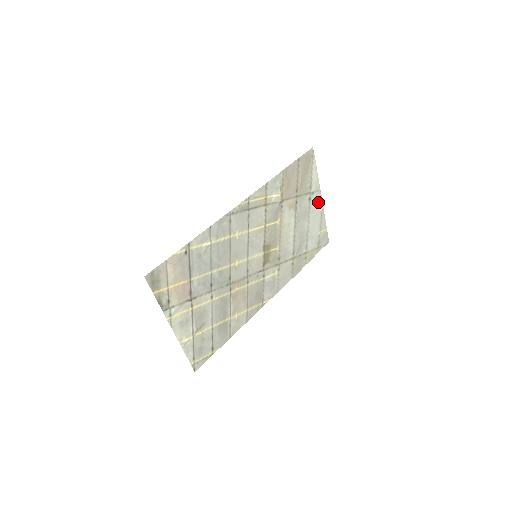
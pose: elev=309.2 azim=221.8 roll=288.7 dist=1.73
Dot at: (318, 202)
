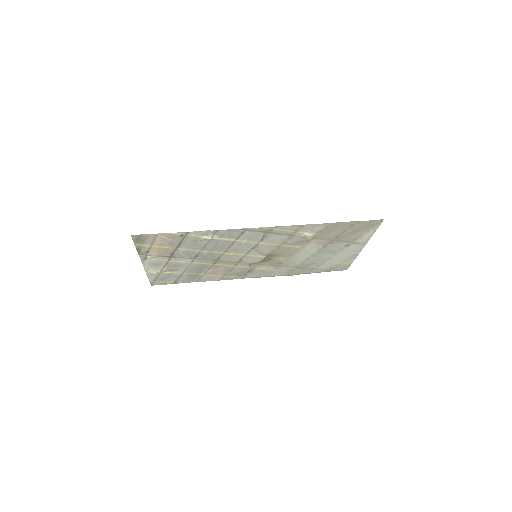
Dot at: (357, 249)
